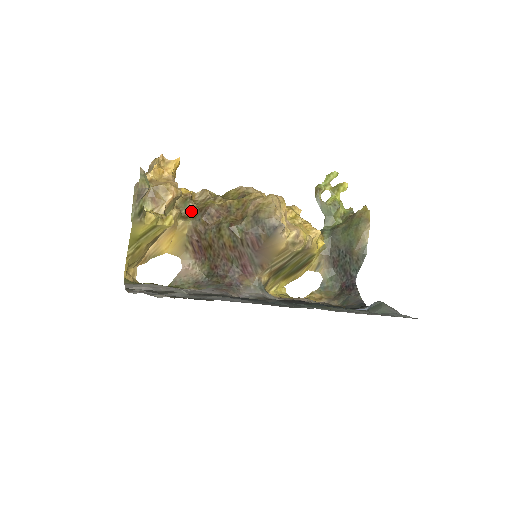
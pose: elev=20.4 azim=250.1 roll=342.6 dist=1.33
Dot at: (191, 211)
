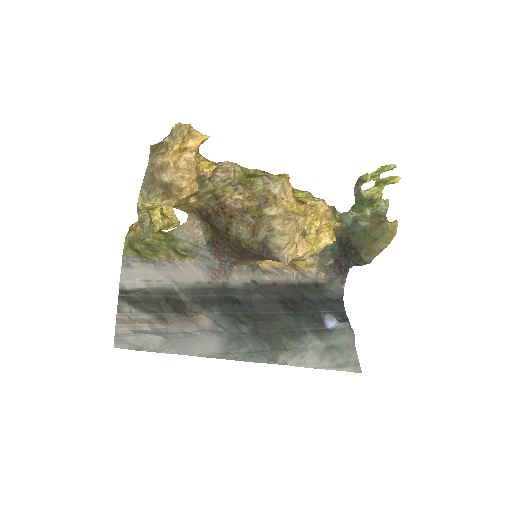
Dot at: (207, 192)
